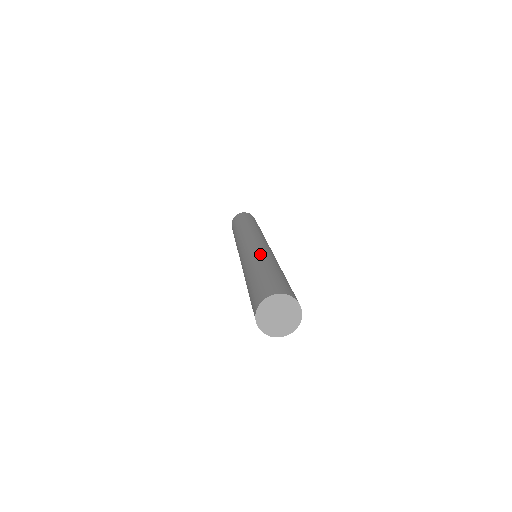
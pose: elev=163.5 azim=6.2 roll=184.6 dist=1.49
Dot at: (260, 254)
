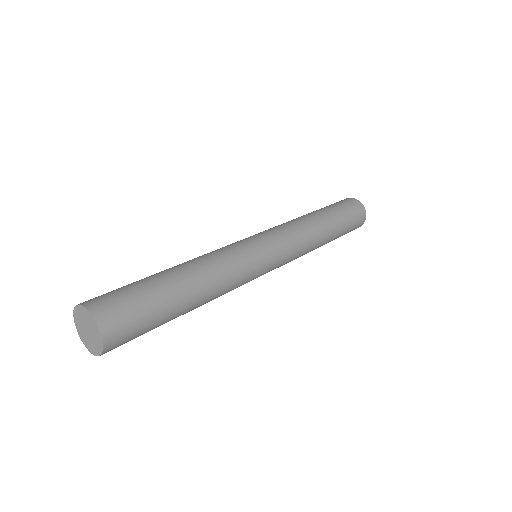
Dot at: (212, 258)
